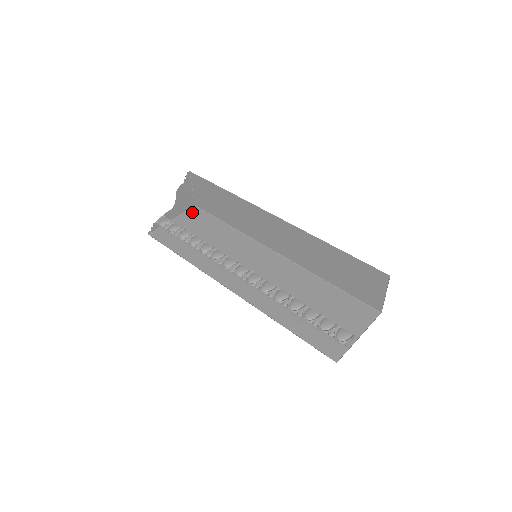
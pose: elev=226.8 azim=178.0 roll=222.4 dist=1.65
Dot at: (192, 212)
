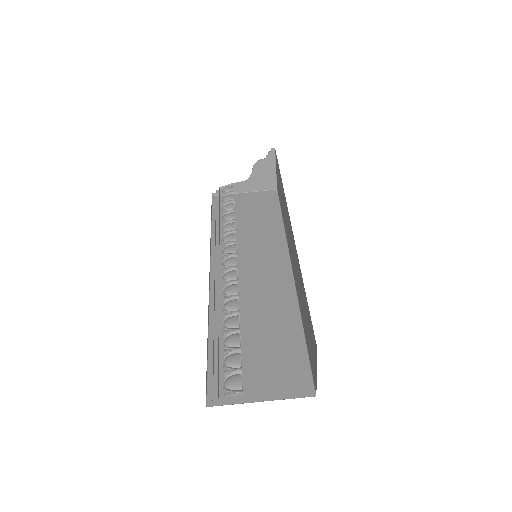
Dot at: (268, 194)
